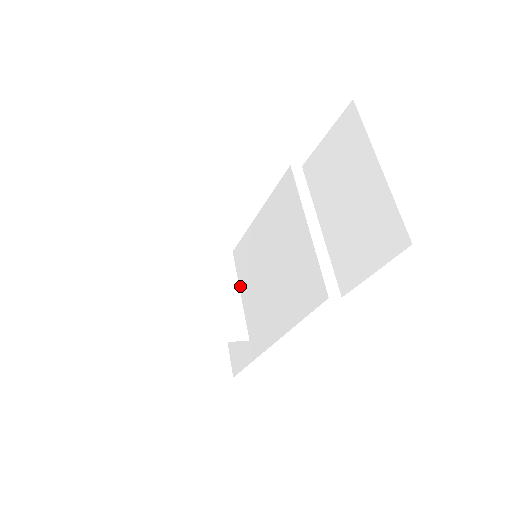
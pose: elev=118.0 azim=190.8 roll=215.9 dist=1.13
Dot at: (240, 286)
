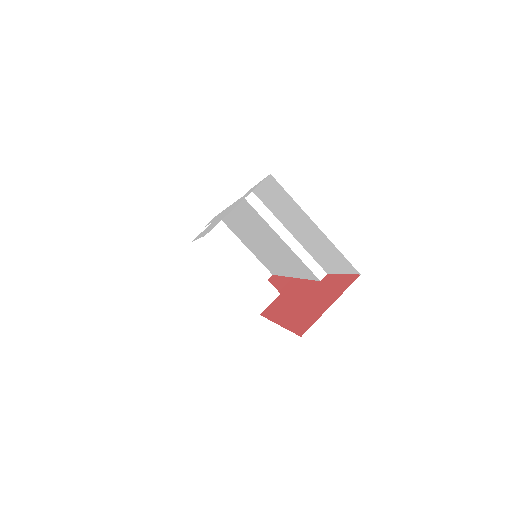
Dot at: (245, 235)
